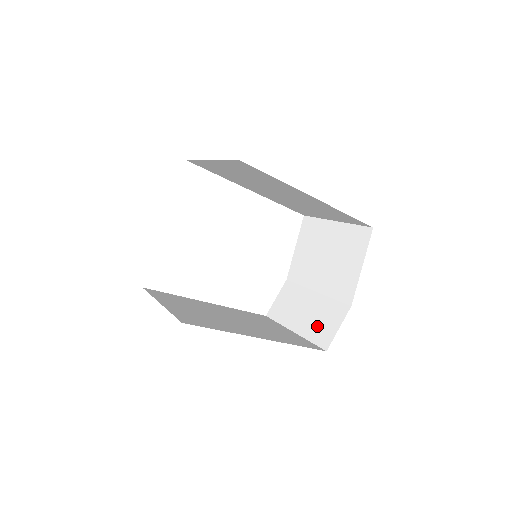
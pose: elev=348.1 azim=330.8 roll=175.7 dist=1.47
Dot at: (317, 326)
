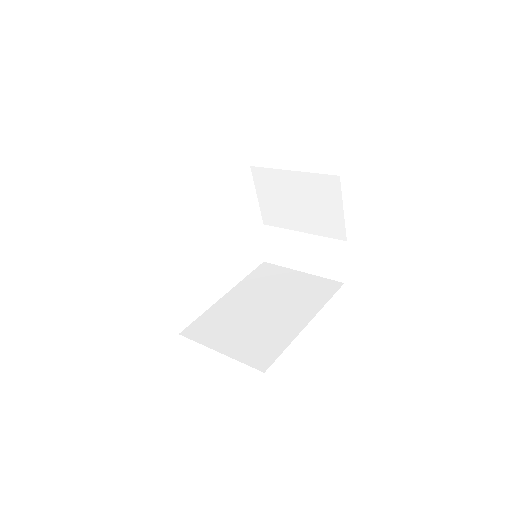
Dot at: (323, 264)
